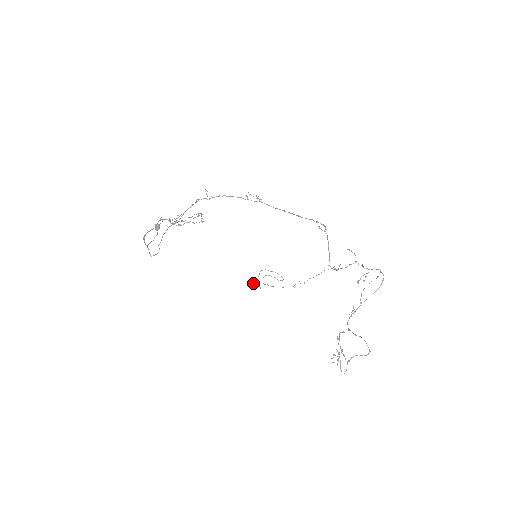
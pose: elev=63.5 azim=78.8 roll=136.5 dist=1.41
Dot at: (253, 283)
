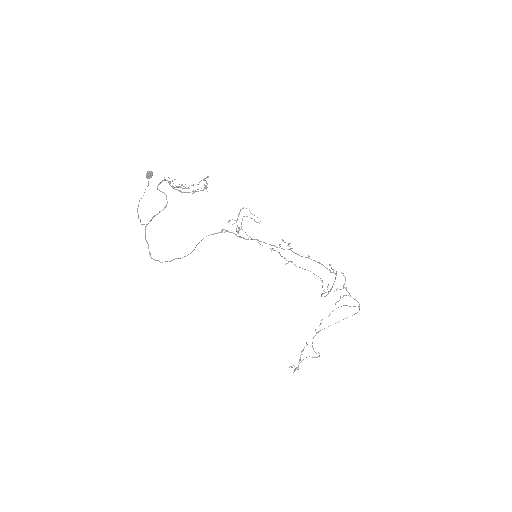
Dot at: (230, 220)
